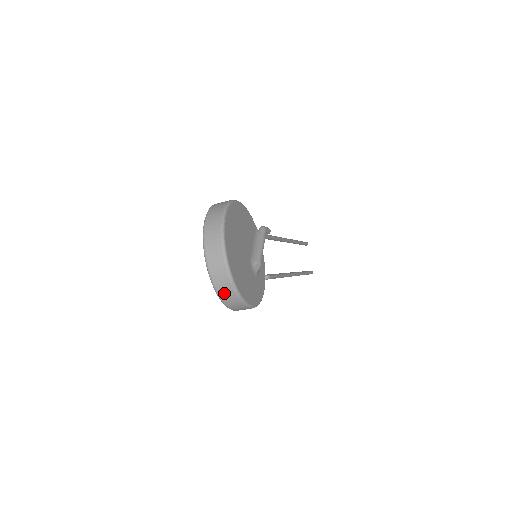
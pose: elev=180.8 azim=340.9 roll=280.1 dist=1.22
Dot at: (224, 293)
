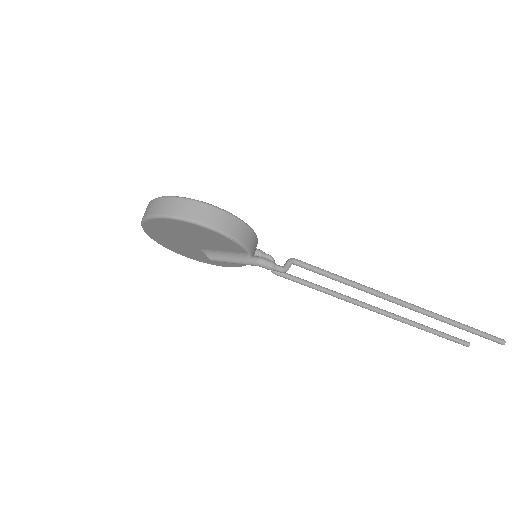
Dot at: (161, 208)
